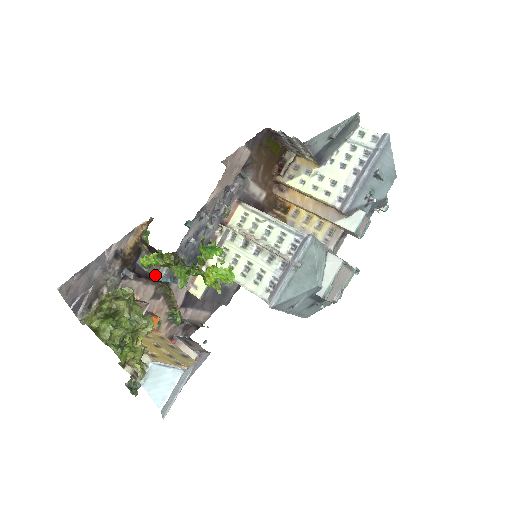
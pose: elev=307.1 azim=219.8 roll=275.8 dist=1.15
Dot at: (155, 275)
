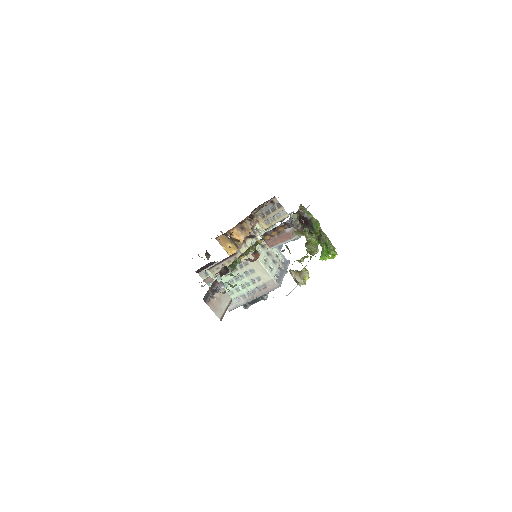
Dot at: occluded
